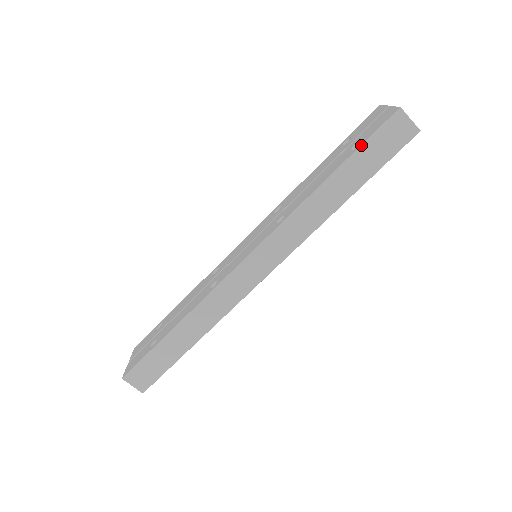
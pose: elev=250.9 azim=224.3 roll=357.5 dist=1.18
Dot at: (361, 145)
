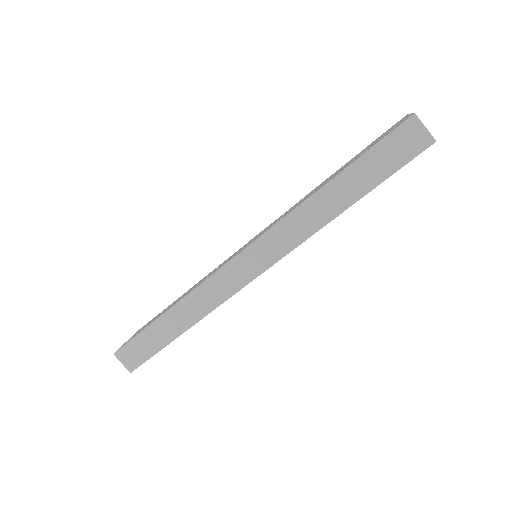
Dot at: (368, 150)
